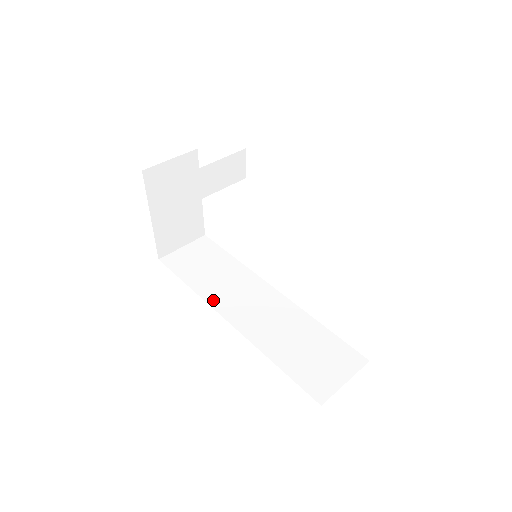
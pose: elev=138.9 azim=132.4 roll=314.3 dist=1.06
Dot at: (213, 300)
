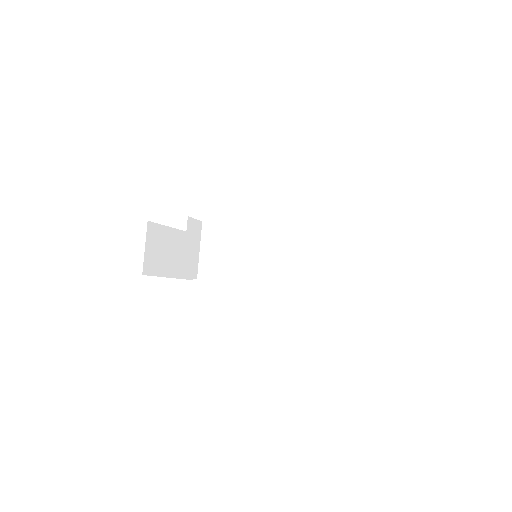
Dot at: (250, 279)
